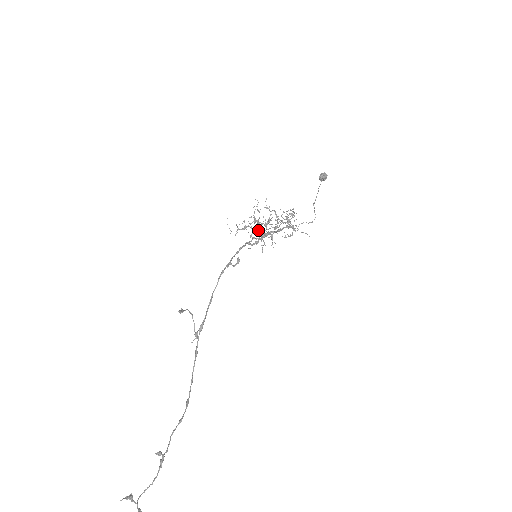
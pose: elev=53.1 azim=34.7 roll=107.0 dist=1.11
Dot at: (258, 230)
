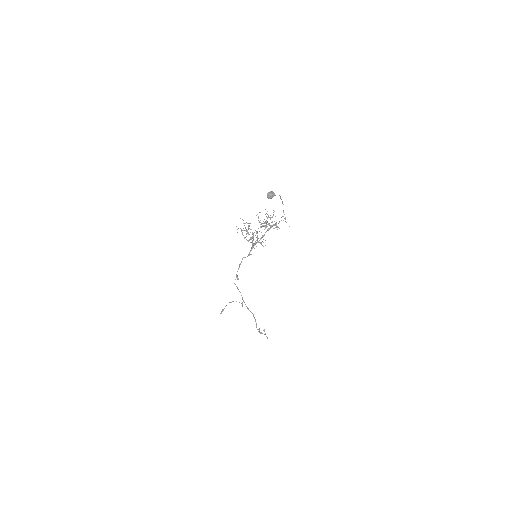
Dot at: (254, 232)
